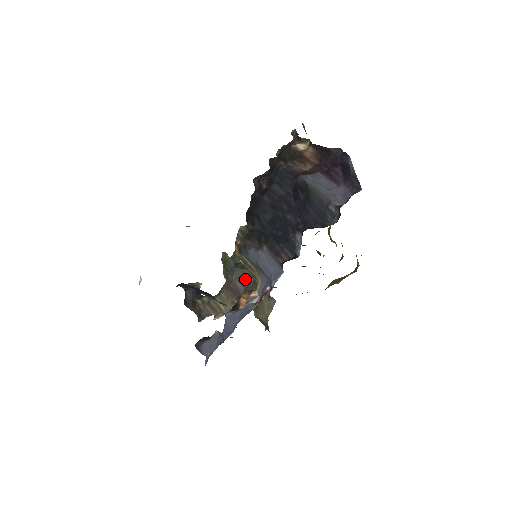
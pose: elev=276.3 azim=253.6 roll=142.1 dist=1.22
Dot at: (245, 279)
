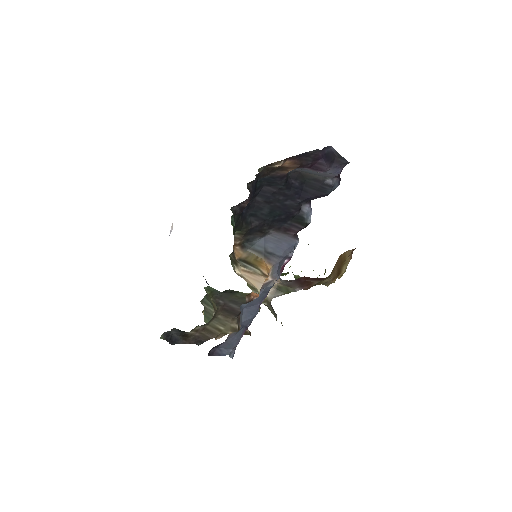
Dot at: (238, 300)
